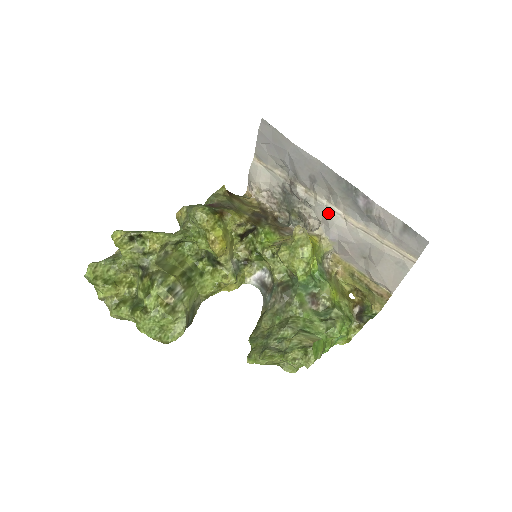
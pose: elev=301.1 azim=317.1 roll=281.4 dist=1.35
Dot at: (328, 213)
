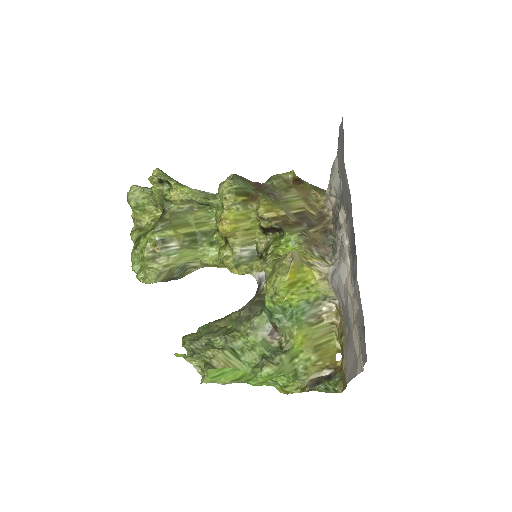
Dot at: (343, 257)
